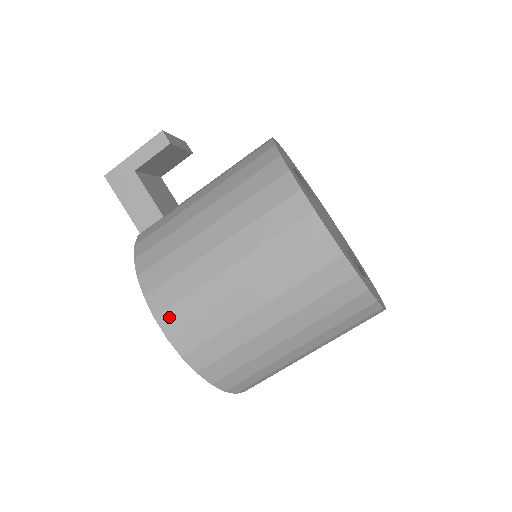
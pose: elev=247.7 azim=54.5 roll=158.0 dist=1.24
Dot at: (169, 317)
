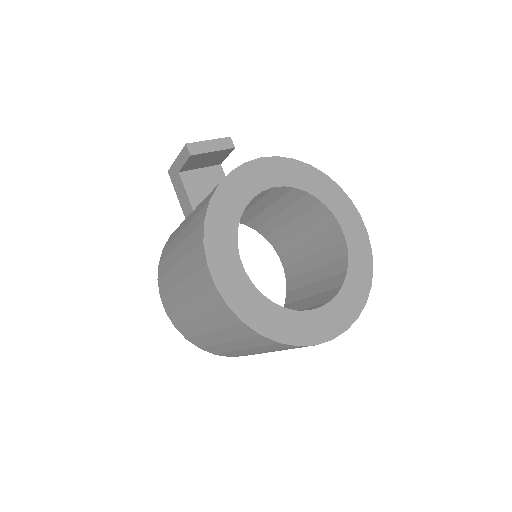
Dot at: (164, 300)
